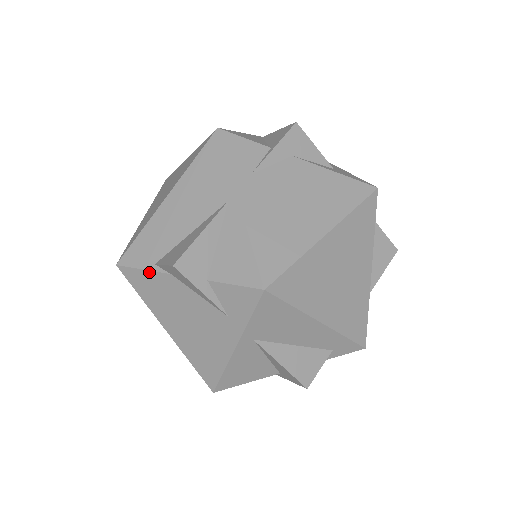
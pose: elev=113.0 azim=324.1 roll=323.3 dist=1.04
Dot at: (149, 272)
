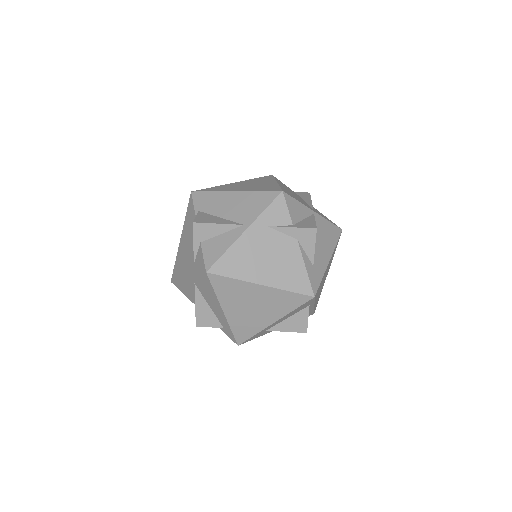
Dot at: (194, 211)
